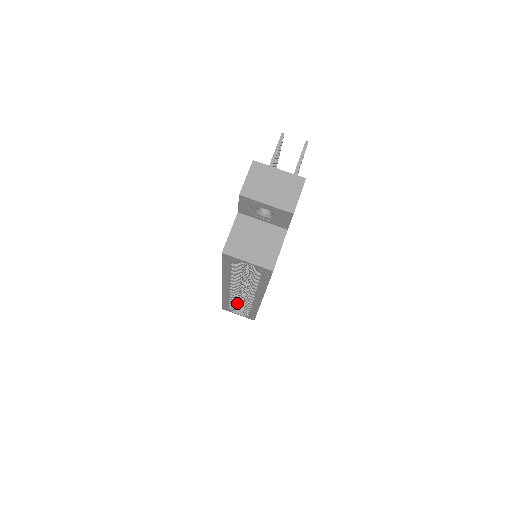
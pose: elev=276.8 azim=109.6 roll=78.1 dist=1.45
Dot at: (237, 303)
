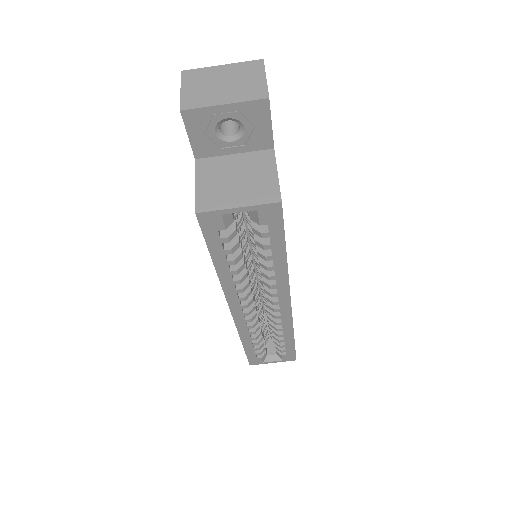
Dot at: (263, 342)
